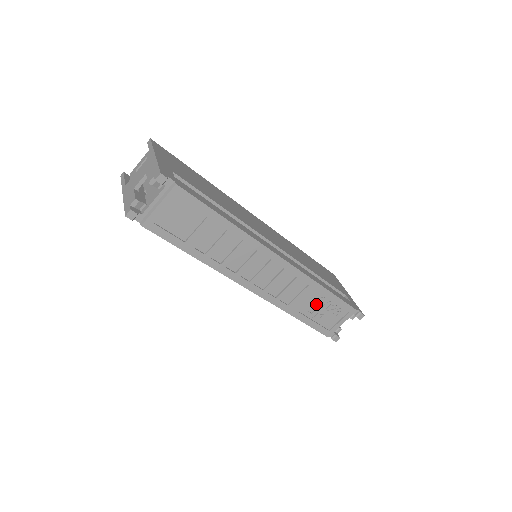
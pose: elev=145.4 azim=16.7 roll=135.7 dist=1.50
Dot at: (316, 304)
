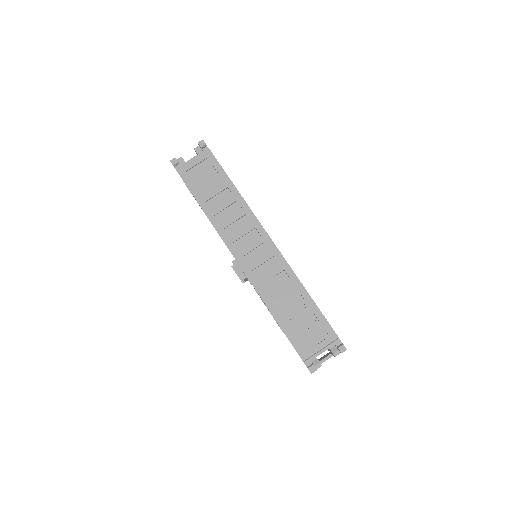
Dot at: (296, 308)
